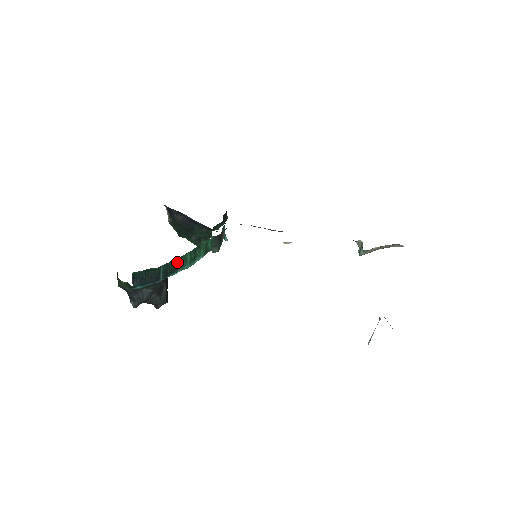
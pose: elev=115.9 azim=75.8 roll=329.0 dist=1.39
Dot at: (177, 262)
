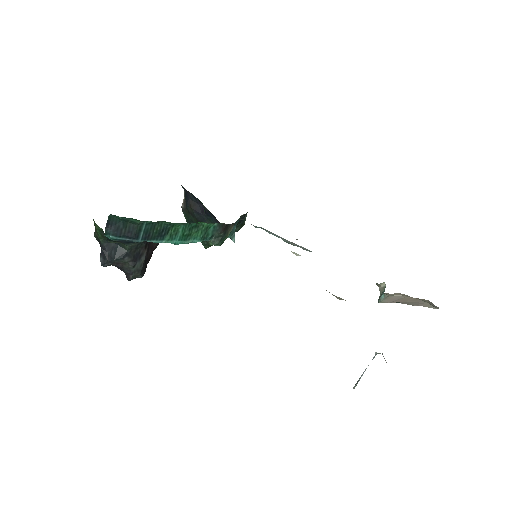
Dot at: (165, 229)
